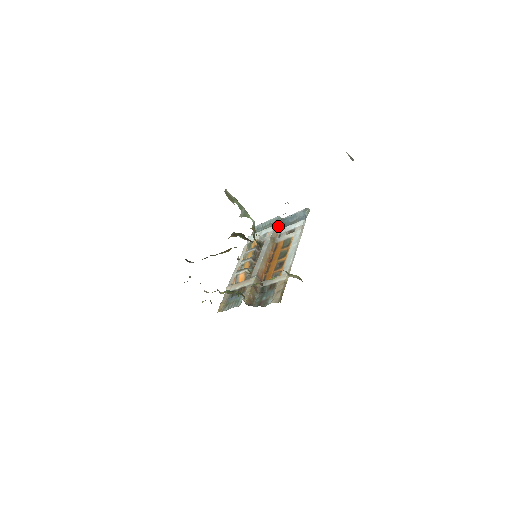
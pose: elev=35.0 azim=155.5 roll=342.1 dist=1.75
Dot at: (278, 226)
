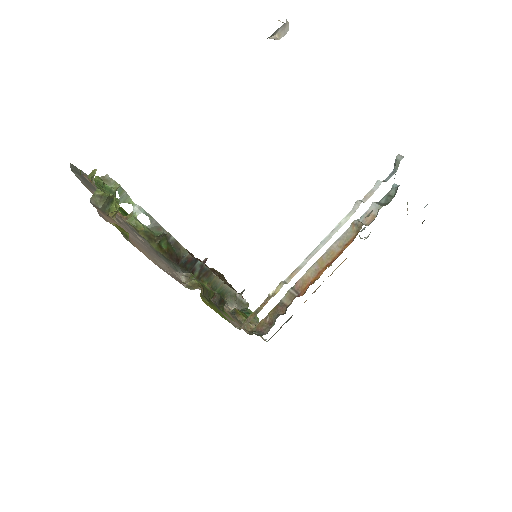
Dot at: (386, 202)
